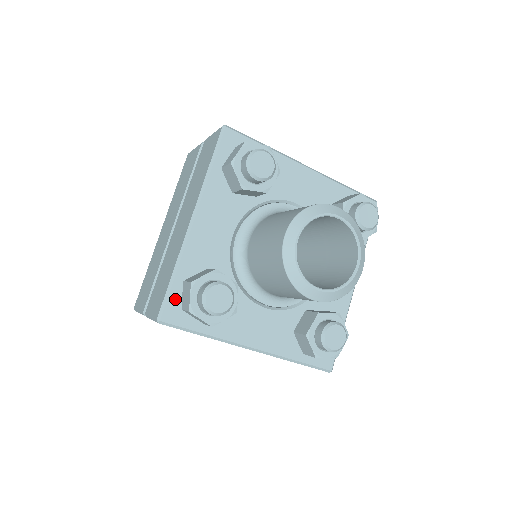
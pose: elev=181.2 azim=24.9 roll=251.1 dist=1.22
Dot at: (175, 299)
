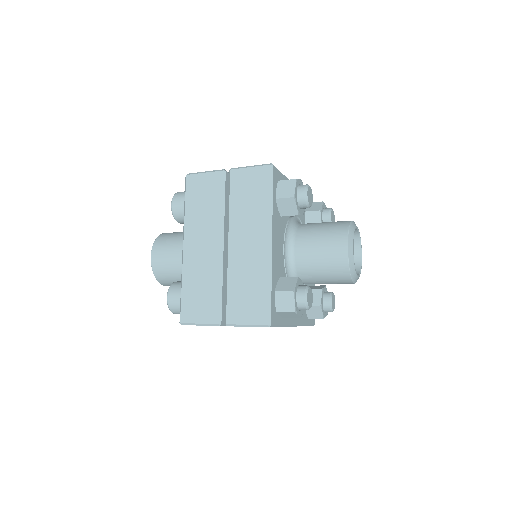
Dot at: (273, 306)
